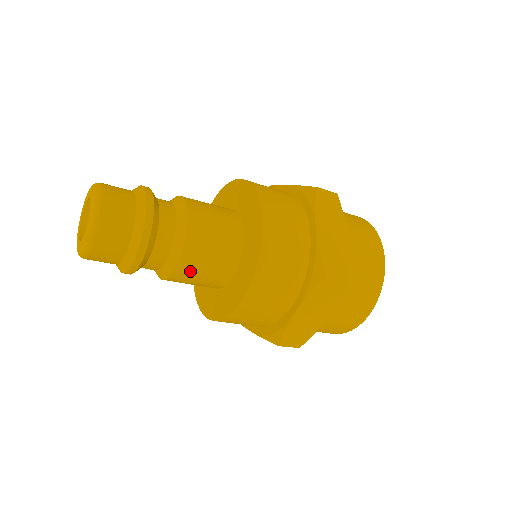
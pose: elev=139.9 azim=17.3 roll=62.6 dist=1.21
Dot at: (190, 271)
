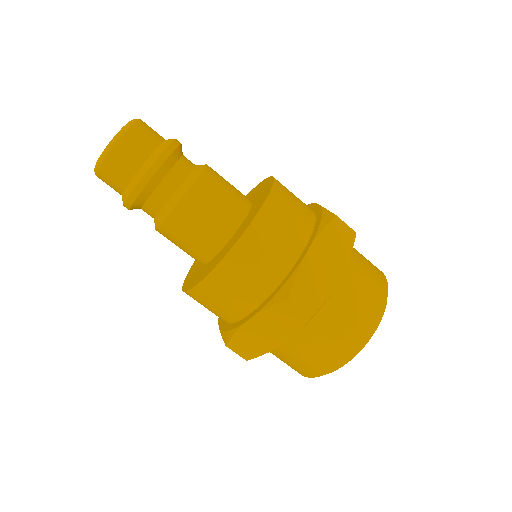
Dot at: occluded
